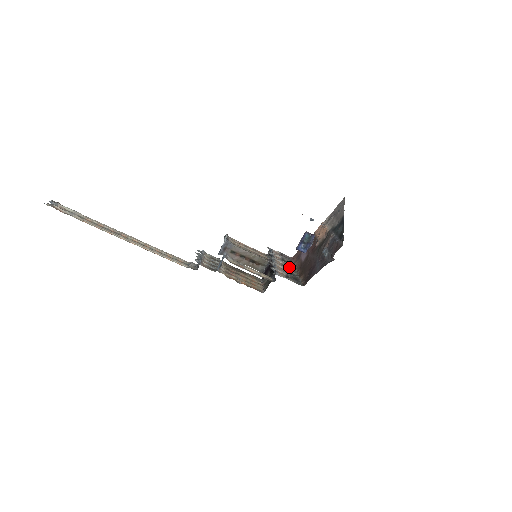
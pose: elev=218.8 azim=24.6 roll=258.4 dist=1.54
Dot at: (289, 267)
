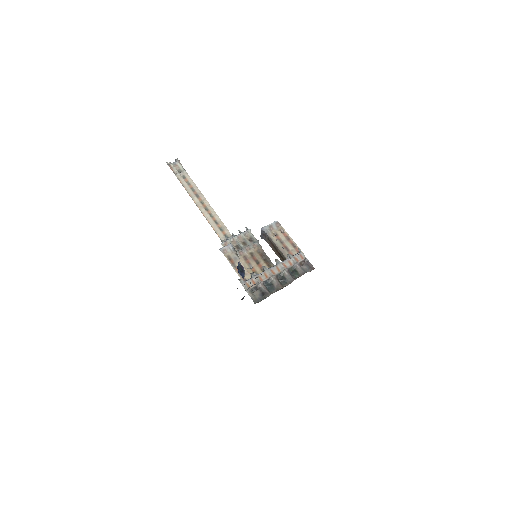
Dot at: (284, 278)
